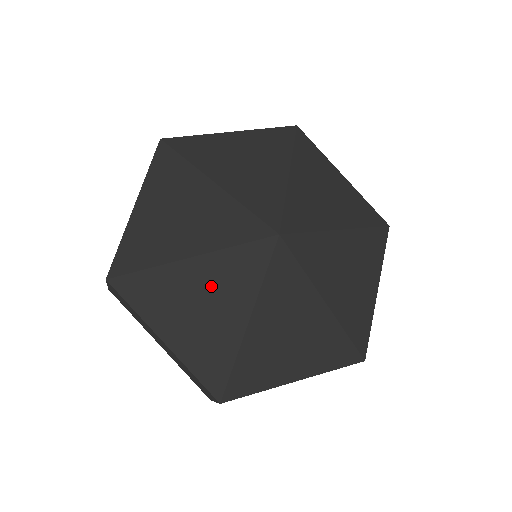
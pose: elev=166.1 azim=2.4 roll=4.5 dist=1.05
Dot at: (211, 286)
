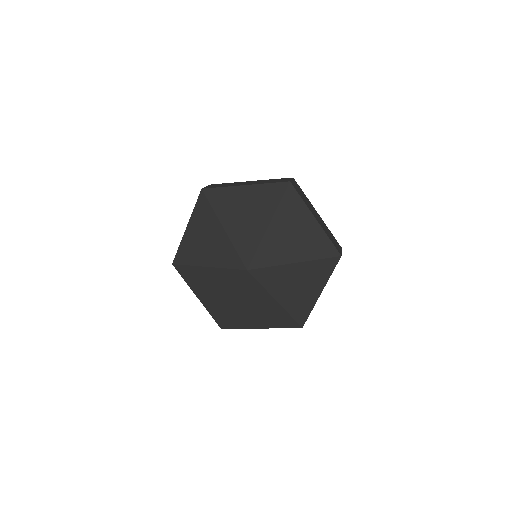
Dot at: (216, 282)
